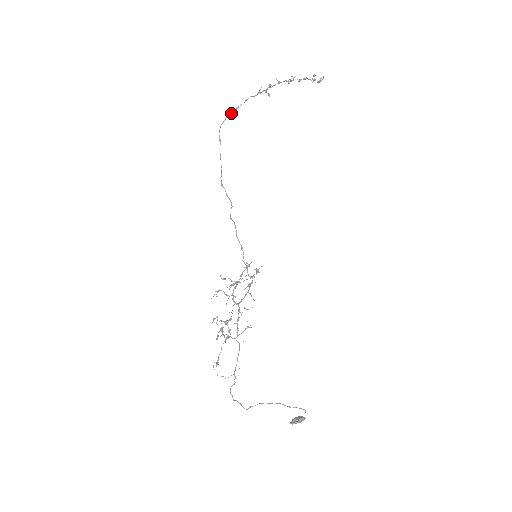
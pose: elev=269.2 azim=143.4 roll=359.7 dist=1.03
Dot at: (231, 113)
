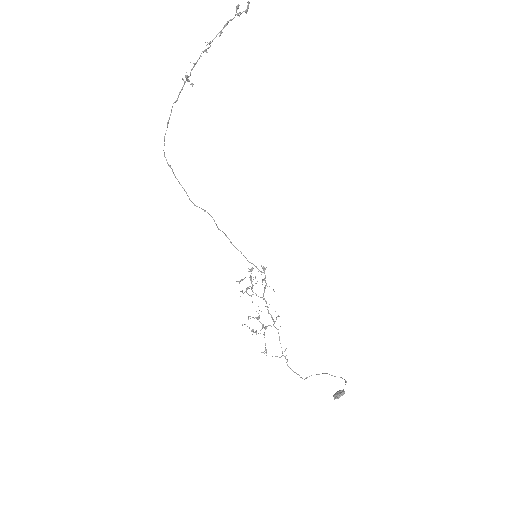
Dot at: occluded
